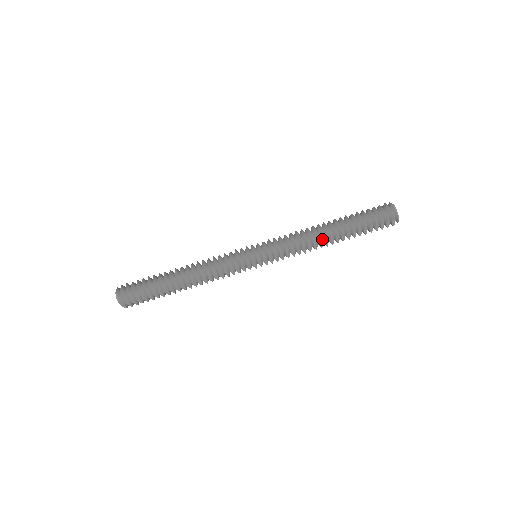
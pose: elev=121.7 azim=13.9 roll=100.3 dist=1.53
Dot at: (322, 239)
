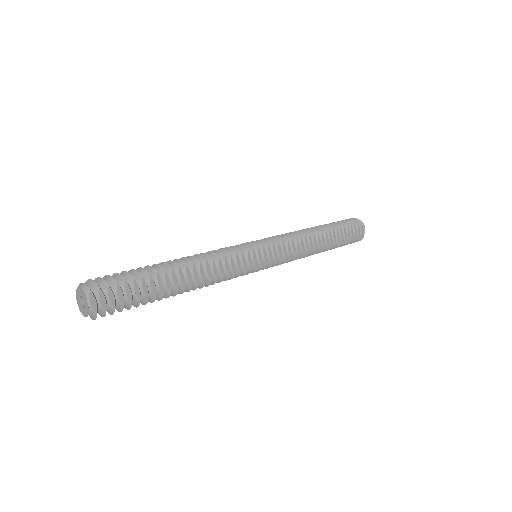
Dot at: (314, 237)
